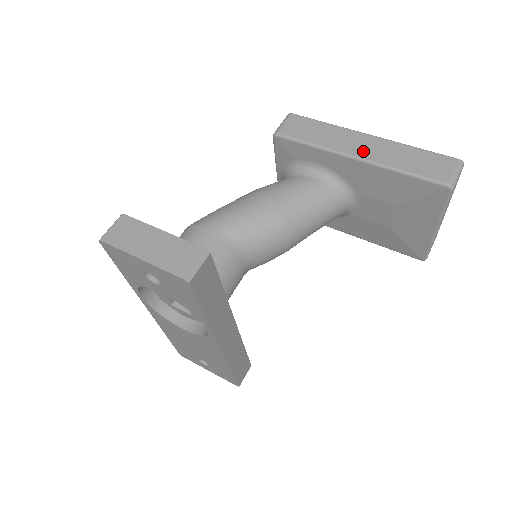
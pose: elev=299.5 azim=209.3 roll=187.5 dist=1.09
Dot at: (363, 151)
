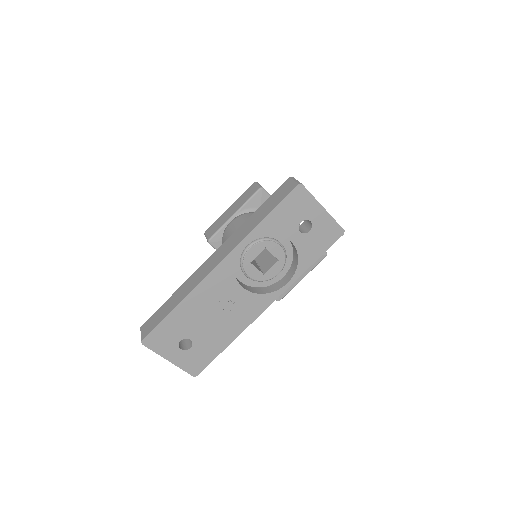
Dot at: occluded
